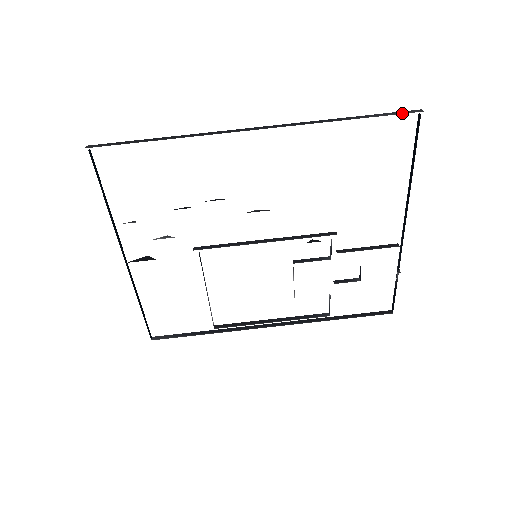
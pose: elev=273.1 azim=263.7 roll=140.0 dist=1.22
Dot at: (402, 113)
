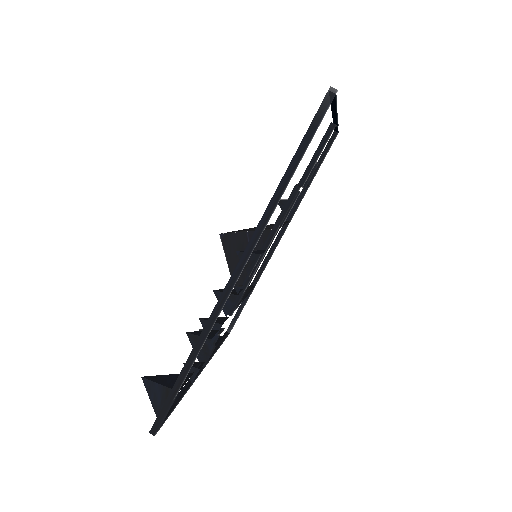
Dot at: (322, 117)
